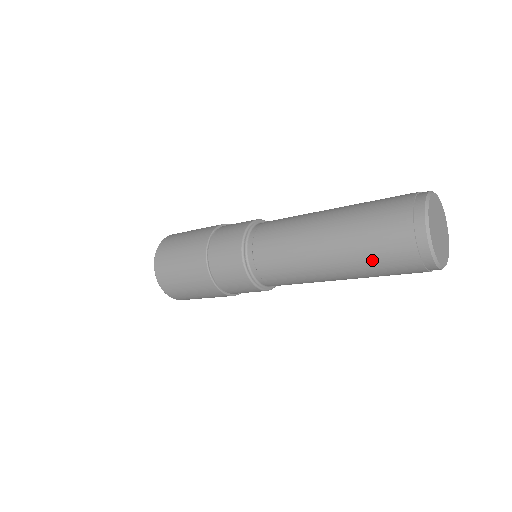
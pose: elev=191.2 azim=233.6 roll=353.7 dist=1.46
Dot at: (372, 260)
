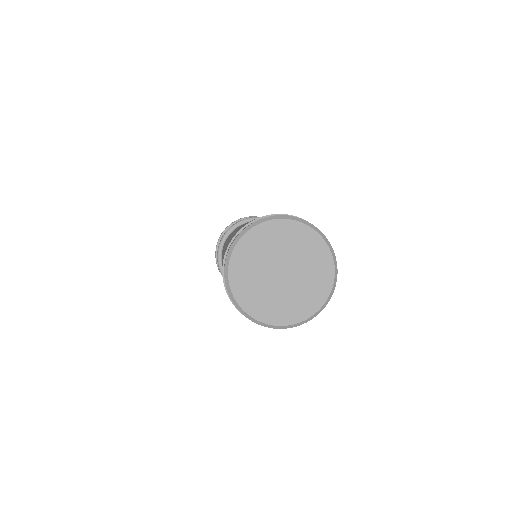
Dot at: occluded
